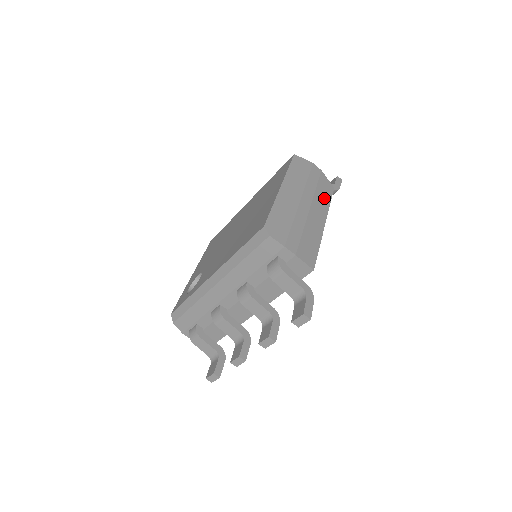
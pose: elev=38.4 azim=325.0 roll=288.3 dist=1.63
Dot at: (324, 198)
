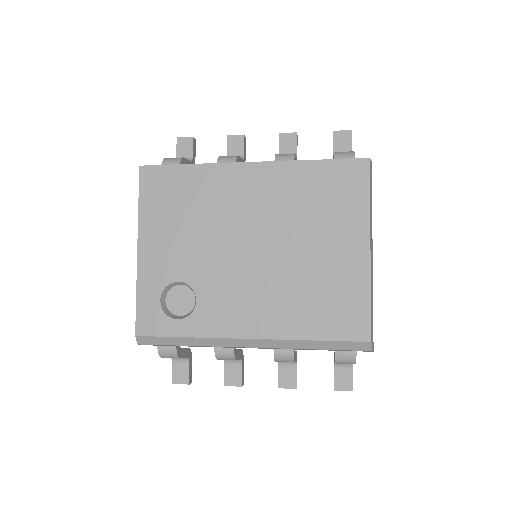
Dot at: occluded
